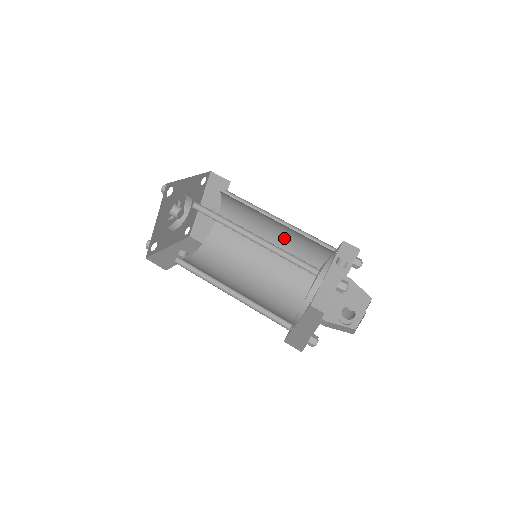
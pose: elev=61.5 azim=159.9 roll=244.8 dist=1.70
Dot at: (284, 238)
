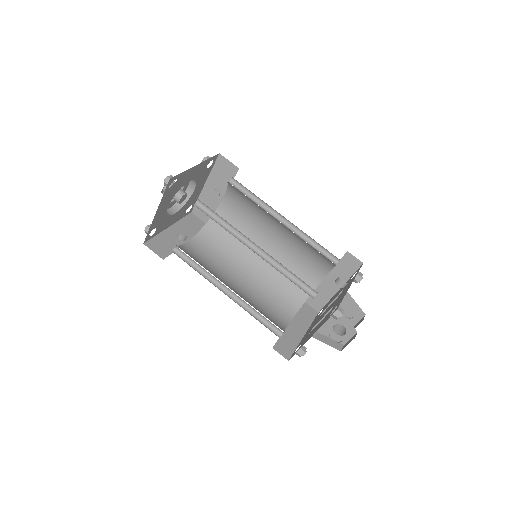
Dot at: (287, 236)
